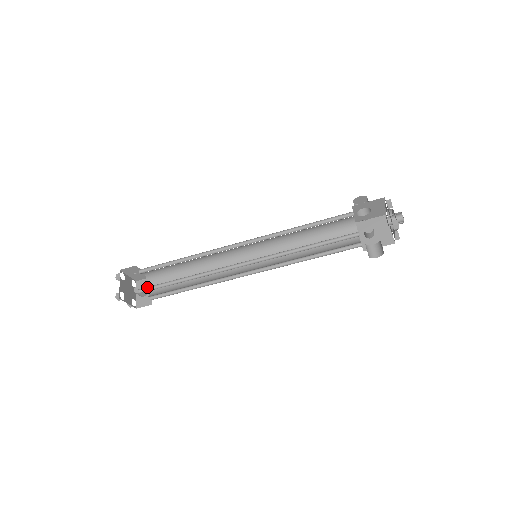
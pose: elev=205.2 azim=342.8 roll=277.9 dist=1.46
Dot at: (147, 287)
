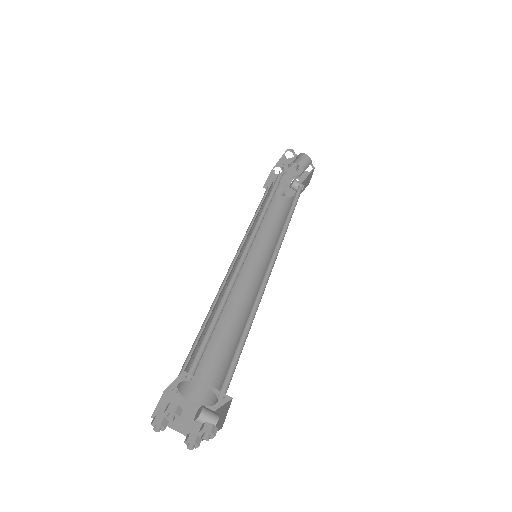
Dot at: (193, 366)
